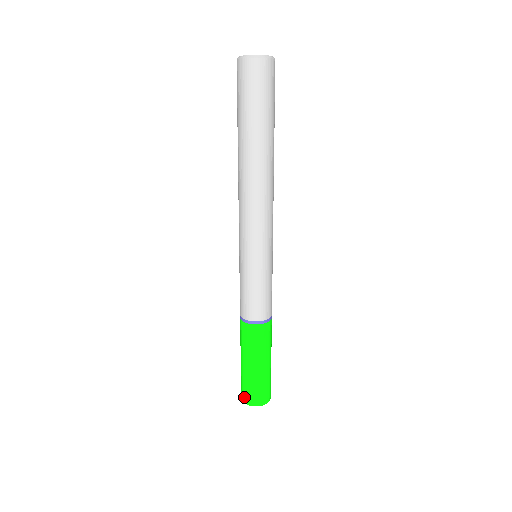
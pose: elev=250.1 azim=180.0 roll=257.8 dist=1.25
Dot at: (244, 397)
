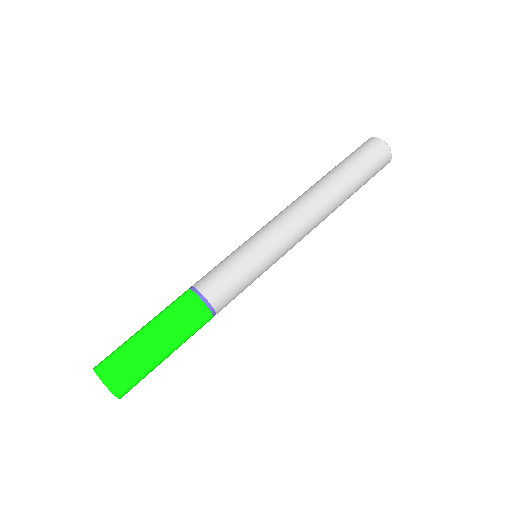
Dot at: occluded
